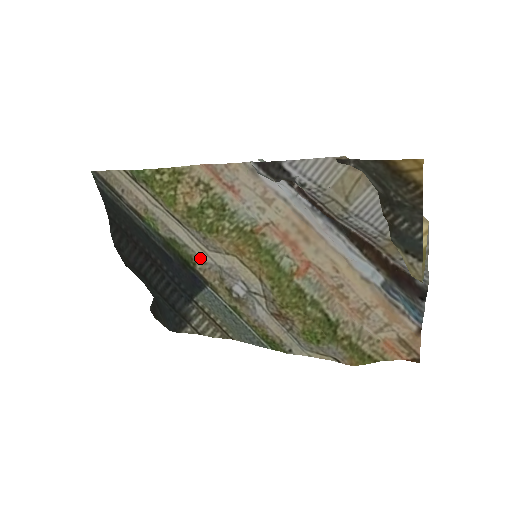
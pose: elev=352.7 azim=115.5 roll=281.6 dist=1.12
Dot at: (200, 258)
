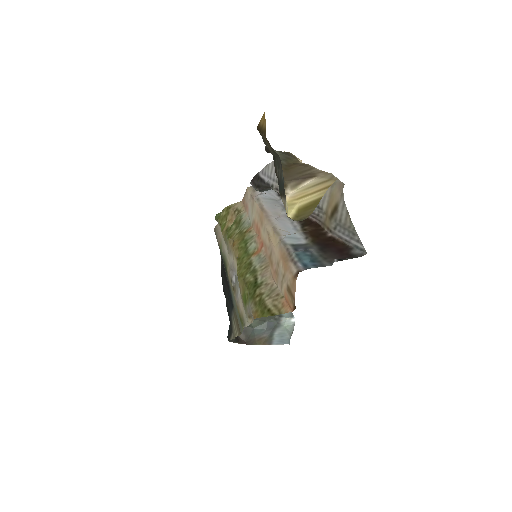
Dot at: (228, 264)
